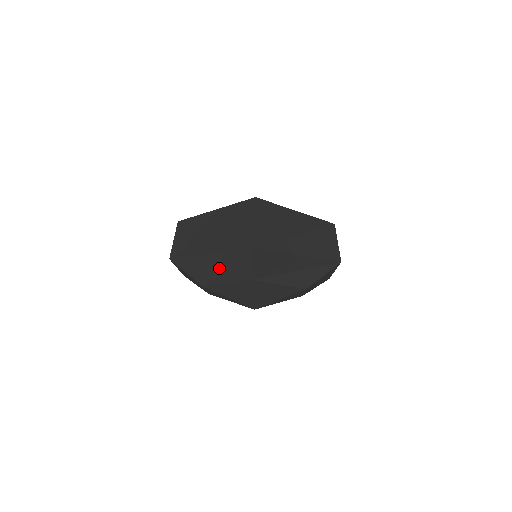
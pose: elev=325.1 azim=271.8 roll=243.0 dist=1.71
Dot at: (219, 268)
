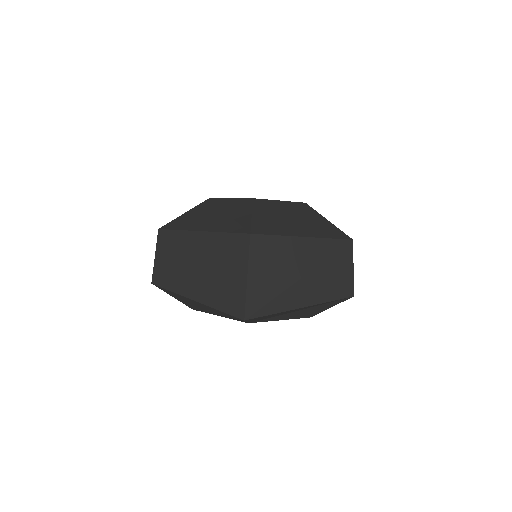
Dot at: (208, 311)
